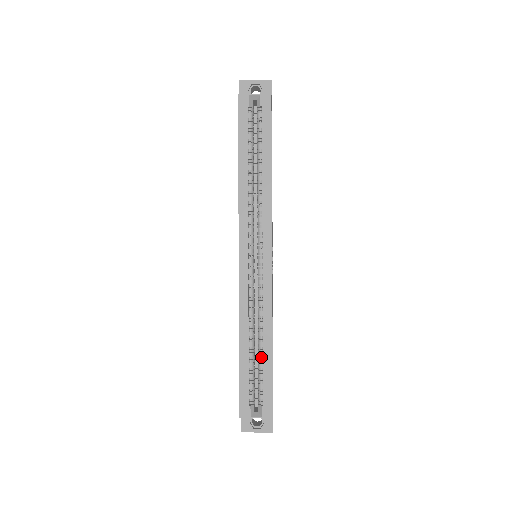
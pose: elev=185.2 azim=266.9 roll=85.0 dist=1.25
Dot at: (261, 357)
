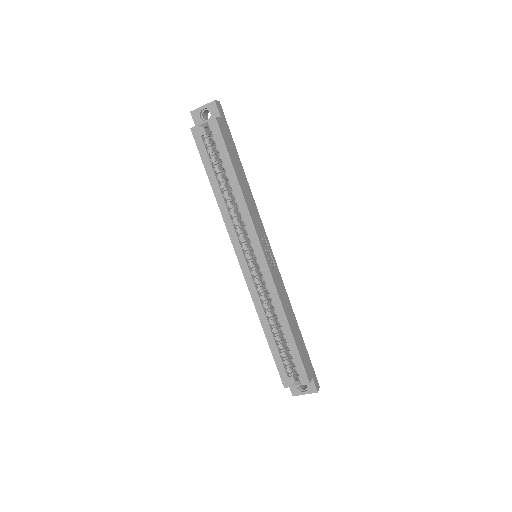
Dot at: (285, 338)
